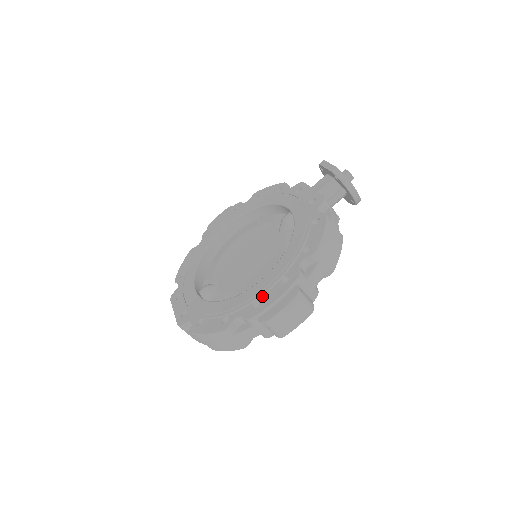
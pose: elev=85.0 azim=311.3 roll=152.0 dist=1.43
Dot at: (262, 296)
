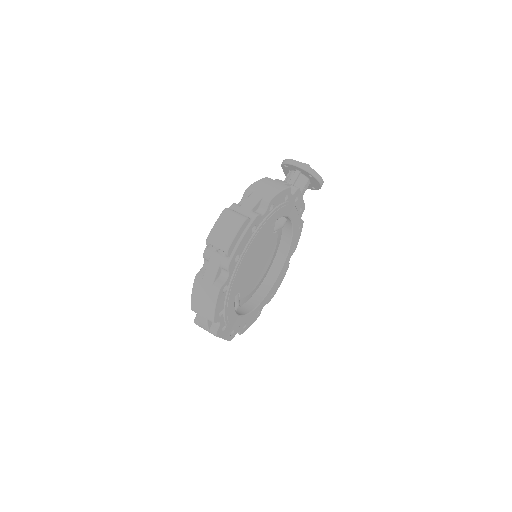
Dot at: occluded
